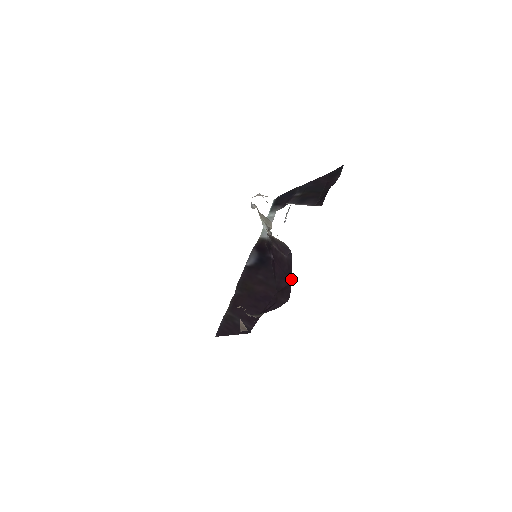
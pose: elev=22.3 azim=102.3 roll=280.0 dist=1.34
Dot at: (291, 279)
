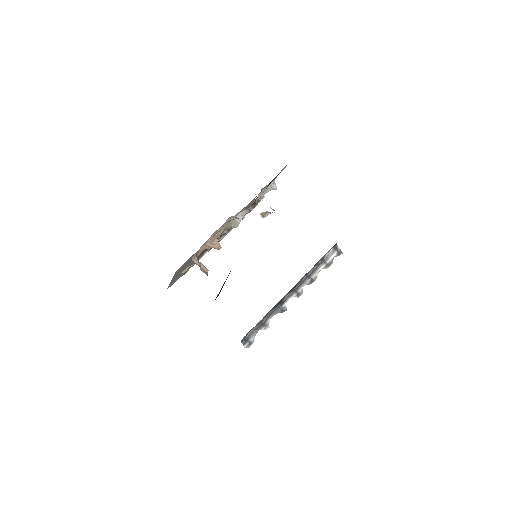
Dot at: occluded
